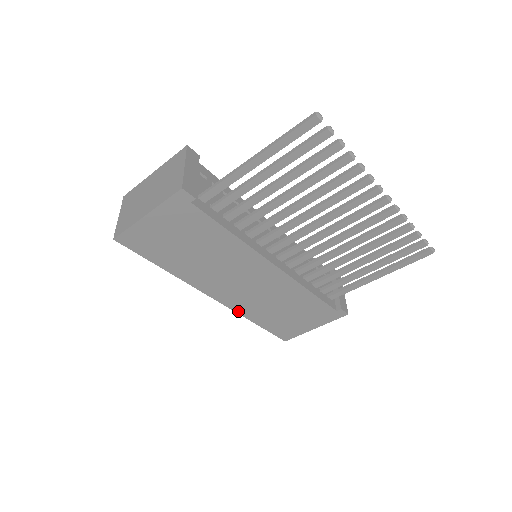
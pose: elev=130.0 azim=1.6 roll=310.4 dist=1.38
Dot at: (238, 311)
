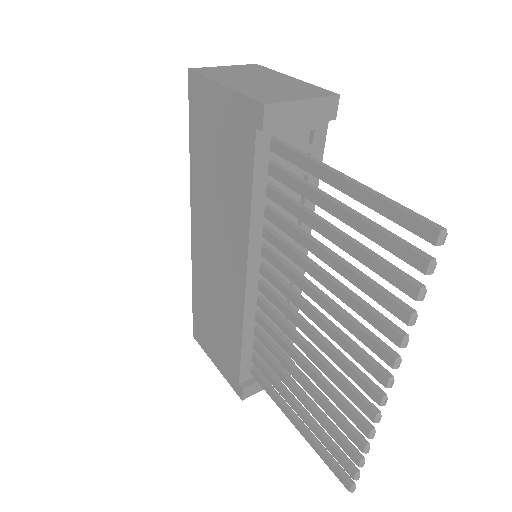
Dot at: (194, 265)
